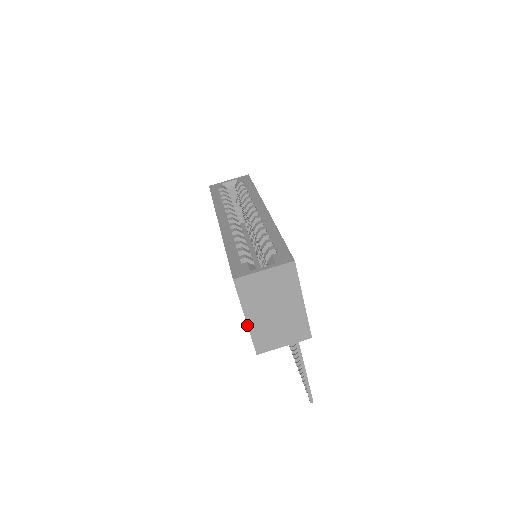
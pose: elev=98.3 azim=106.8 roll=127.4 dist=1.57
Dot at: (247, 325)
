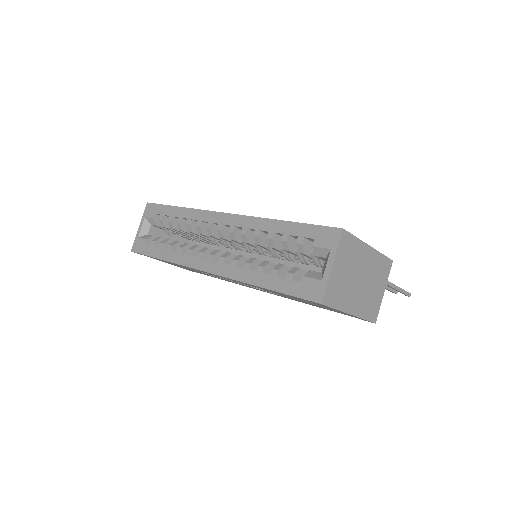
Dot at: occluded
